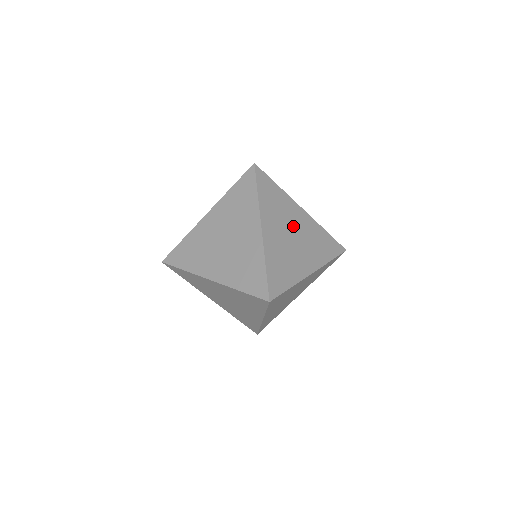
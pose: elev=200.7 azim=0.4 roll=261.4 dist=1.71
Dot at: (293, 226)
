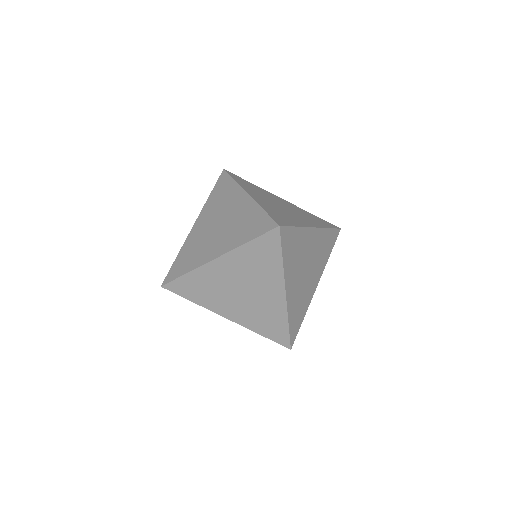
Dot at: (307, 258)
